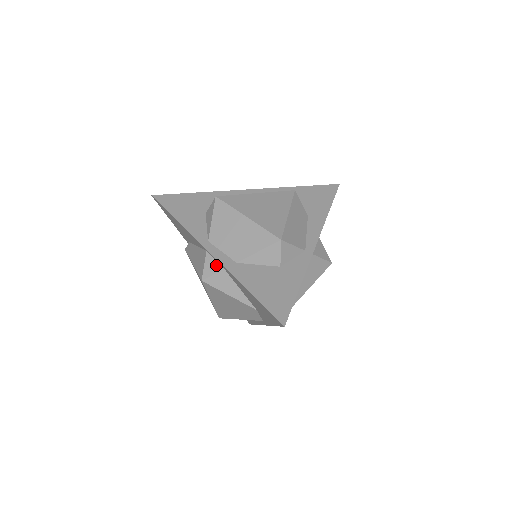
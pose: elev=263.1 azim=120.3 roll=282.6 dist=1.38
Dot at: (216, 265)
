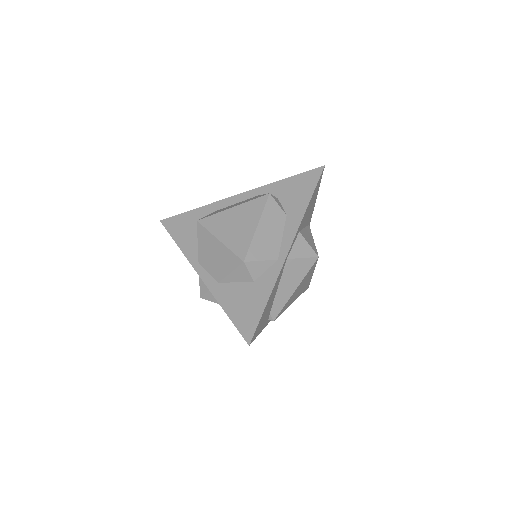
Dot at: occluded
